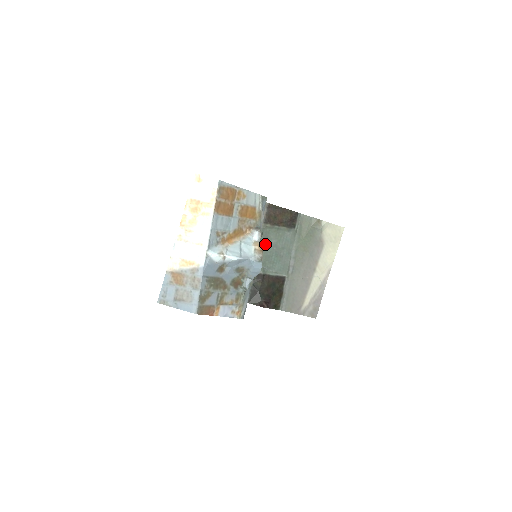
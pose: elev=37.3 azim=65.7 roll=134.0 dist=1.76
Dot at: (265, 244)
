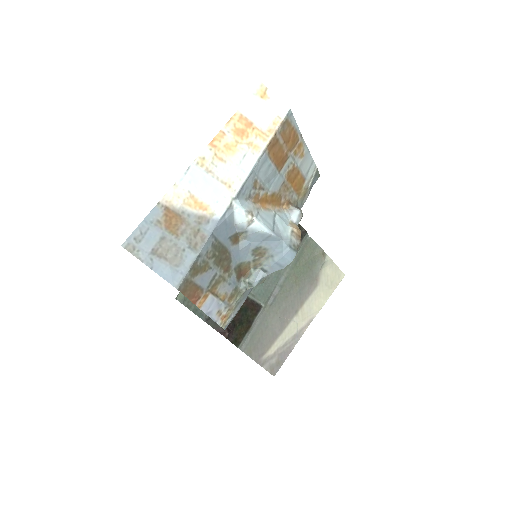
Dot at: occluded
